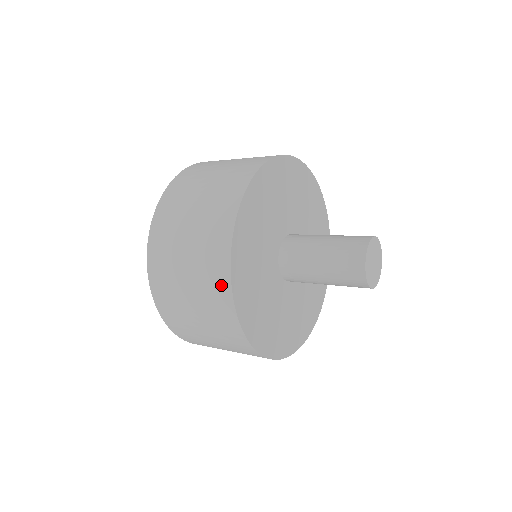
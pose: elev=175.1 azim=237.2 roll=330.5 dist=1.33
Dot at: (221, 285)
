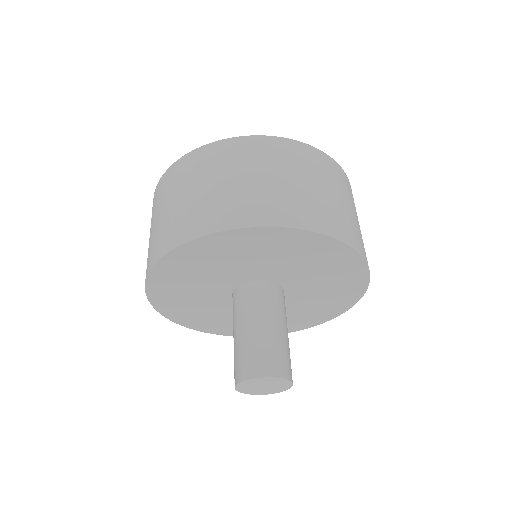
Dot at: occluded
